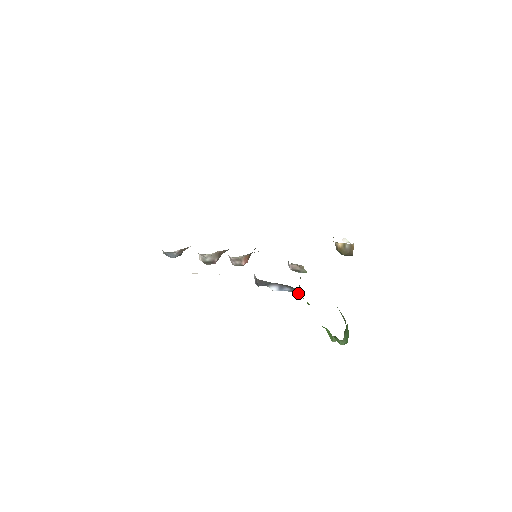
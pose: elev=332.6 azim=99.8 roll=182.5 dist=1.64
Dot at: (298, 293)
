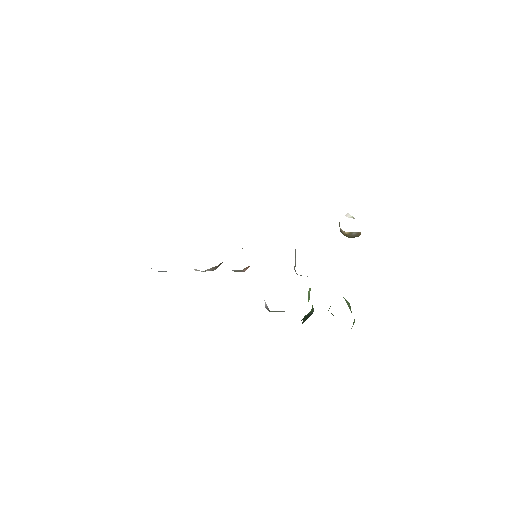
Dot at: occluded
